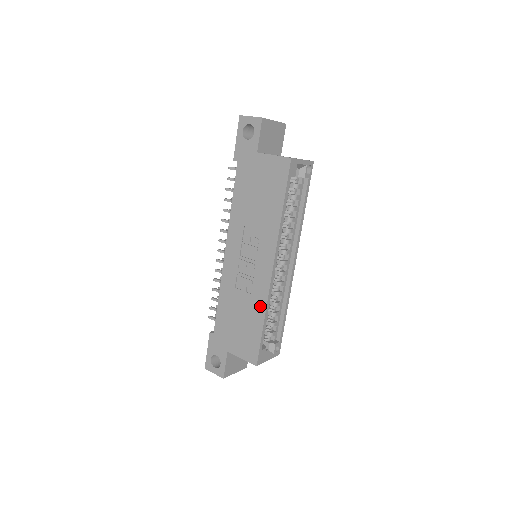
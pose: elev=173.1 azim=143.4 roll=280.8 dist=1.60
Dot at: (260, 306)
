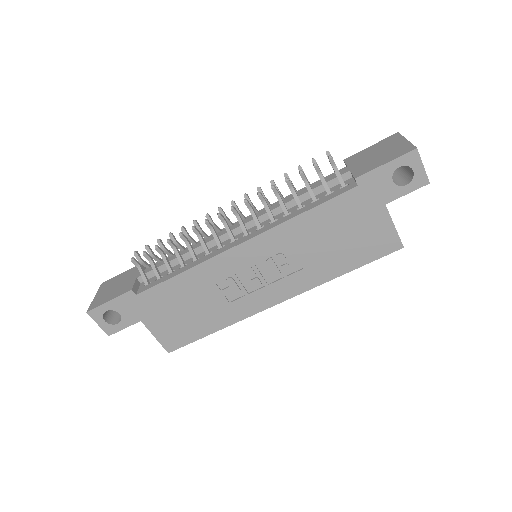
Dot at: (228, 318)
